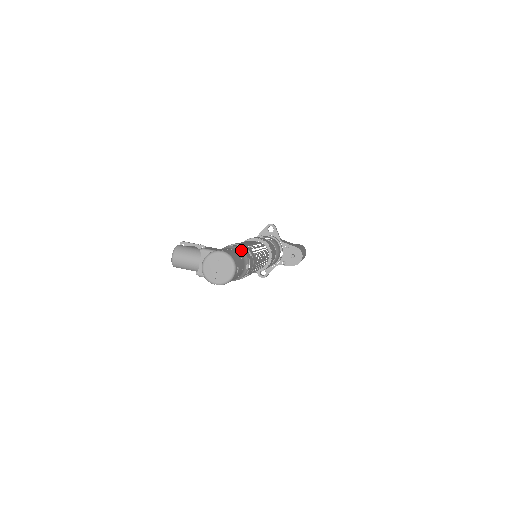
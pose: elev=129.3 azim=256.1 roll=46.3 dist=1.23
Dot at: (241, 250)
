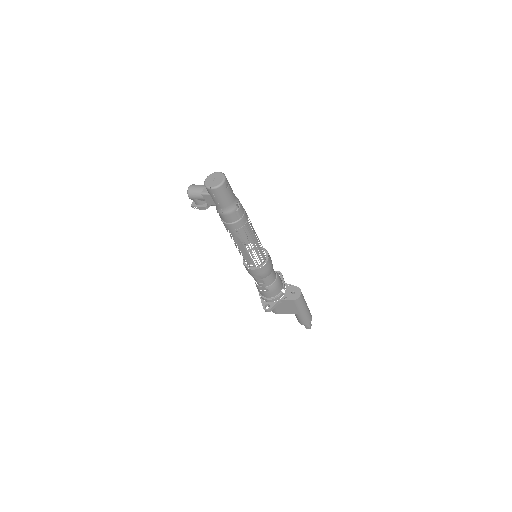
Dot at: occluded
